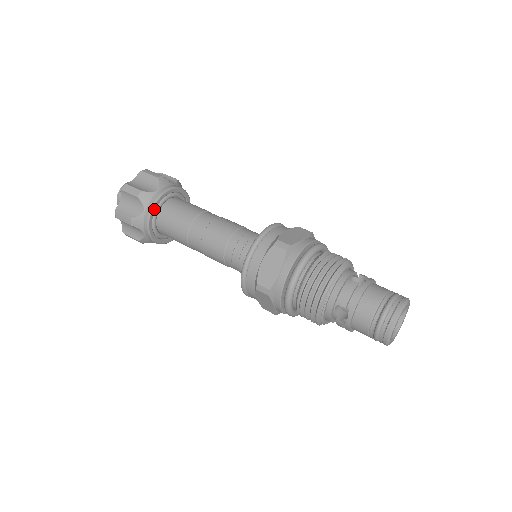
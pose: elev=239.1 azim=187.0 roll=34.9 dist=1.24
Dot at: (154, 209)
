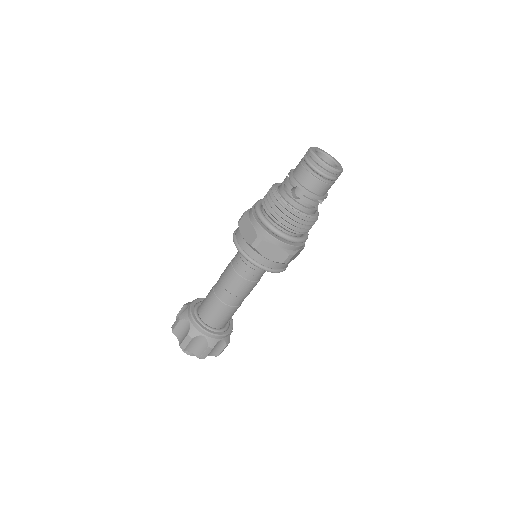
Dot at: (193, 315)
